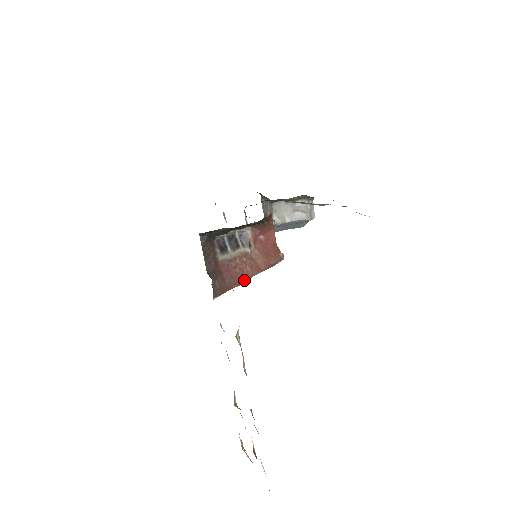
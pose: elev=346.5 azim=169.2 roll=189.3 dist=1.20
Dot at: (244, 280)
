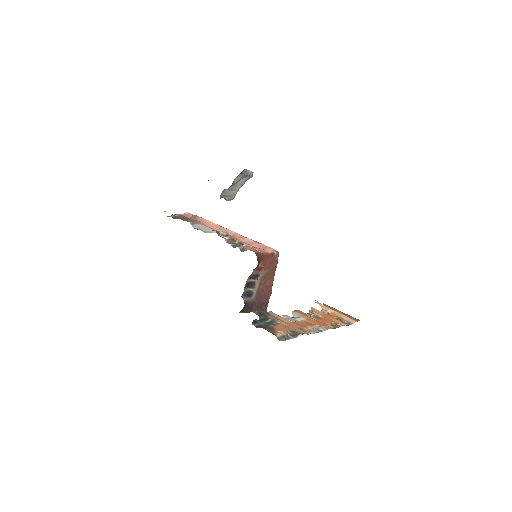
Dot at: (271, 287)
